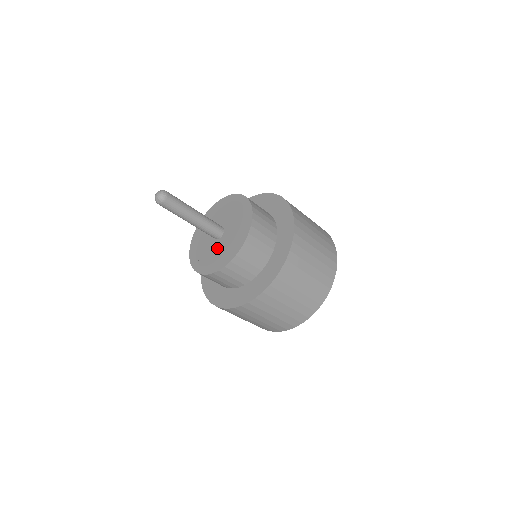
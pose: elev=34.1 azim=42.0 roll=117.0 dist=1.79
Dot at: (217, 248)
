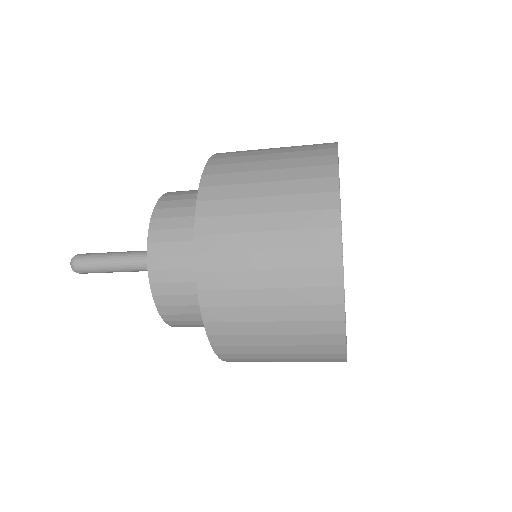
Dot at: occluded
